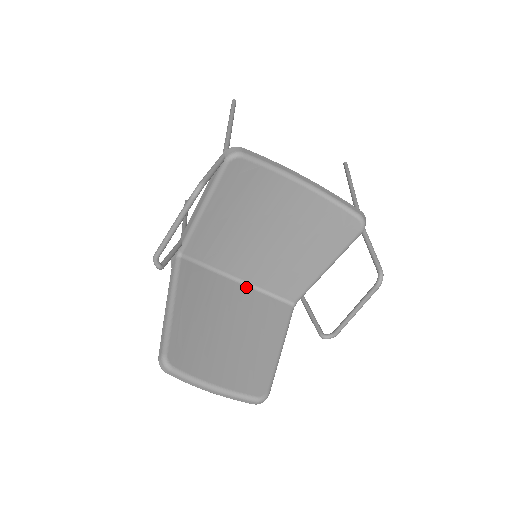
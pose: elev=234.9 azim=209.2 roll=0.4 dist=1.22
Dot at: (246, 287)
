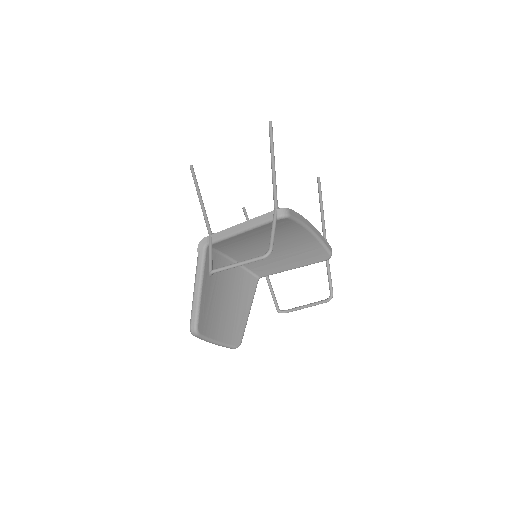
Dot at: occluded
